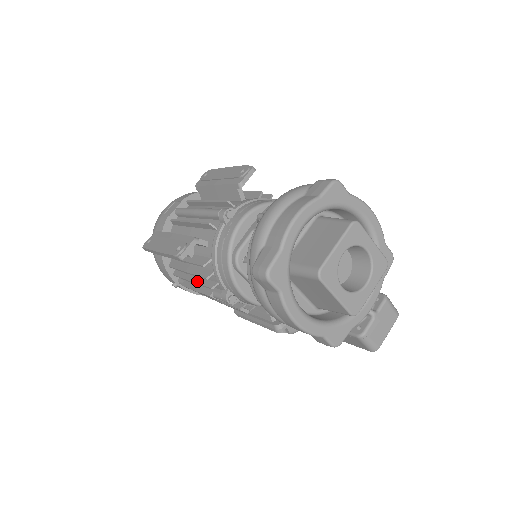
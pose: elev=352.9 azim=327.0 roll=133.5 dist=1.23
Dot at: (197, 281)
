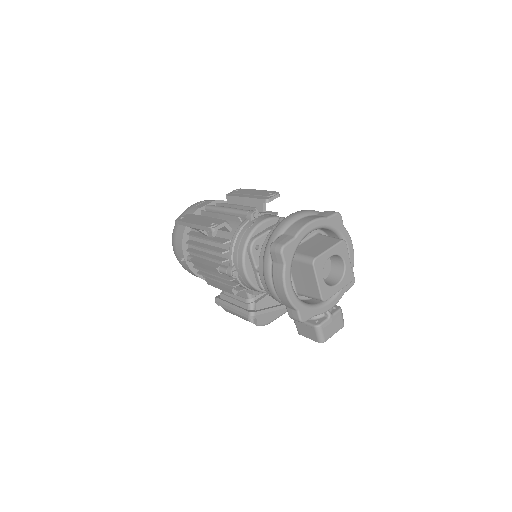
Dot at: (209, 256)
